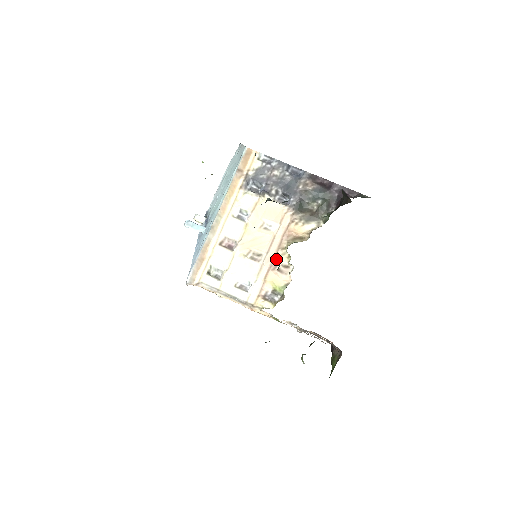
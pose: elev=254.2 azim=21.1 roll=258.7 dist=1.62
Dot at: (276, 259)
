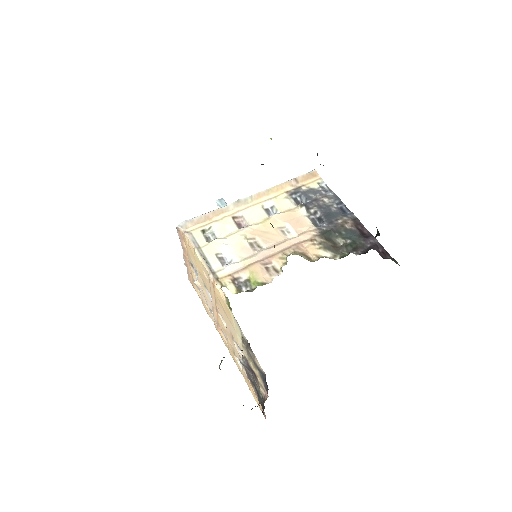
Dot at: (272, 258)
